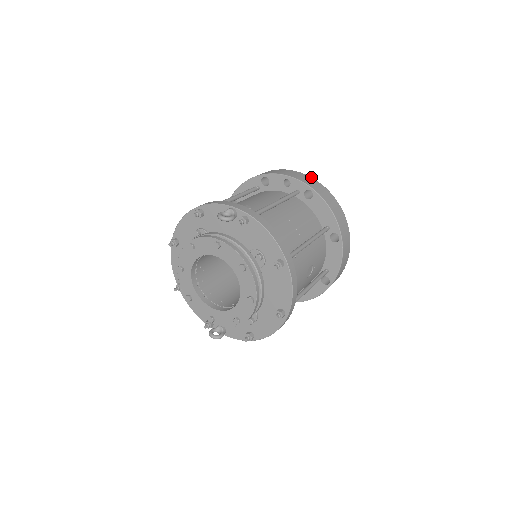
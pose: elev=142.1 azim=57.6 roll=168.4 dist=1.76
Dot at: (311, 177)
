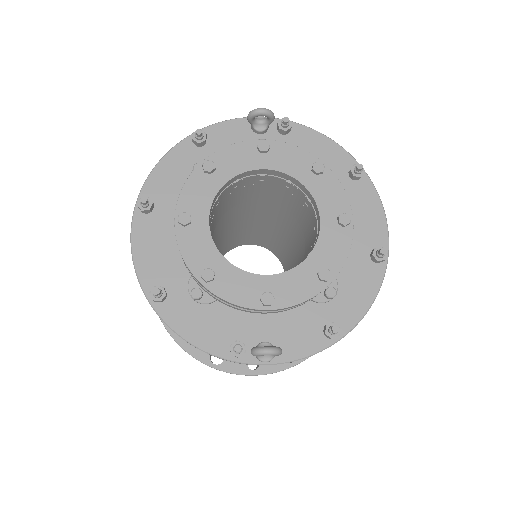
Dot at: occluded
